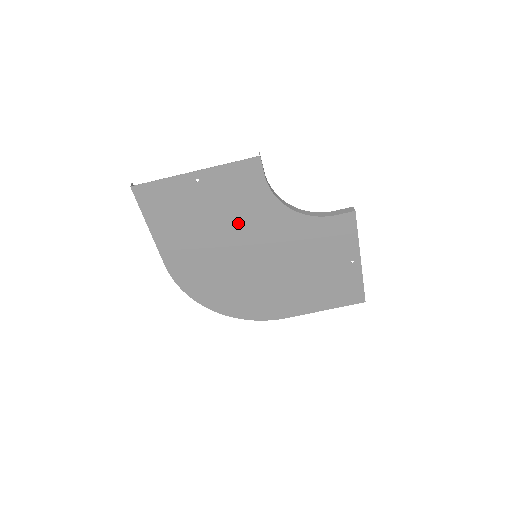
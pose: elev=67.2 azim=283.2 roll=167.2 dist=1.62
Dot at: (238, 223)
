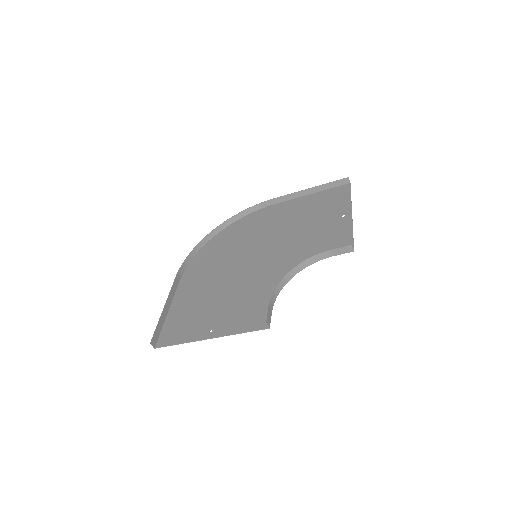
Dot at: (243, 286)
